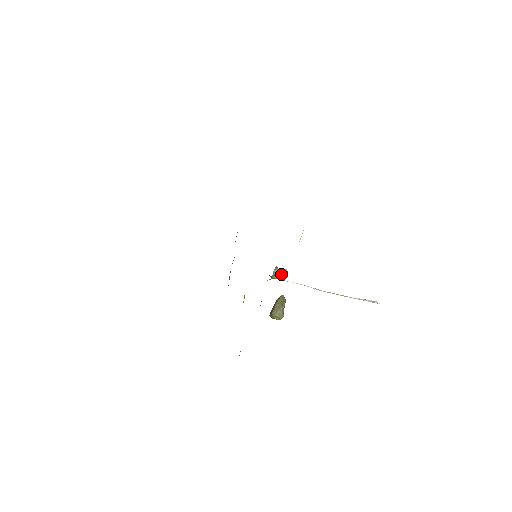
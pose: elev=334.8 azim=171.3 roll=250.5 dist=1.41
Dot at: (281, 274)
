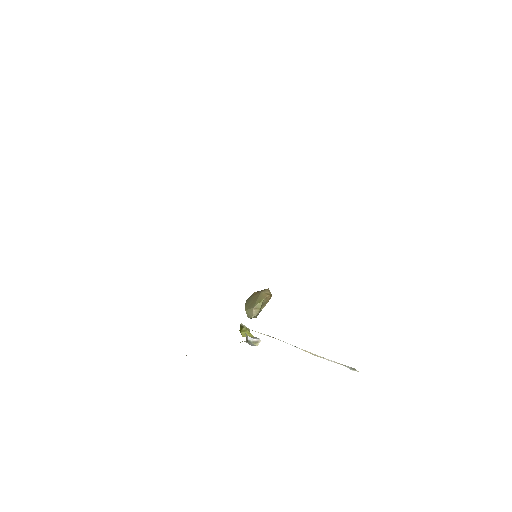
Dot at: (250, 344)
